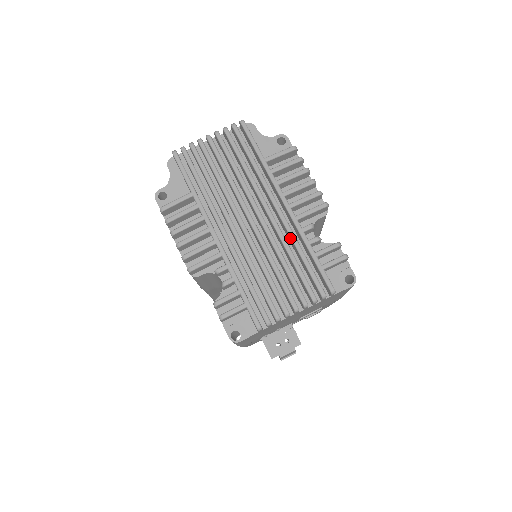
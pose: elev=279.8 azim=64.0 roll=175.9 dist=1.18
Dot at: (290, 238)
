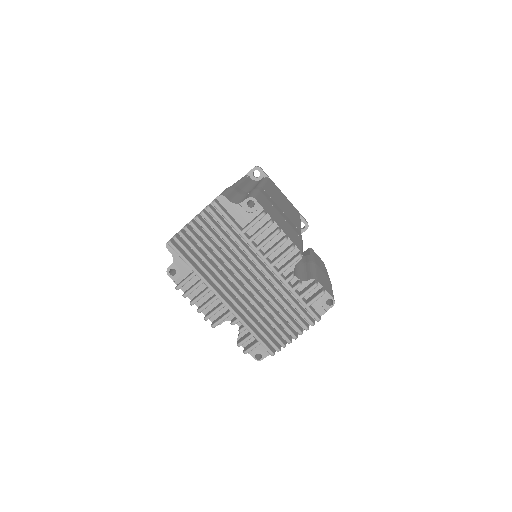
Dot at: (278, 289)
